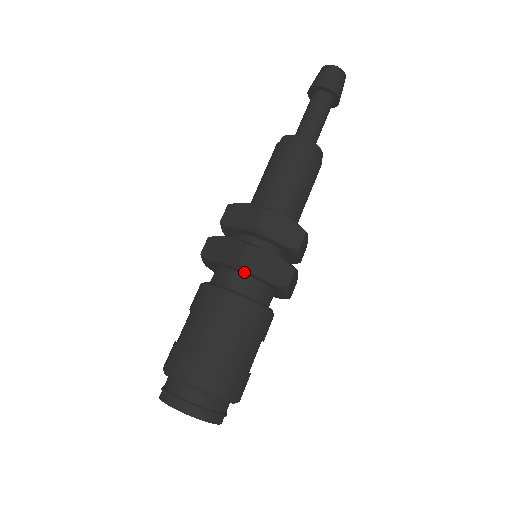
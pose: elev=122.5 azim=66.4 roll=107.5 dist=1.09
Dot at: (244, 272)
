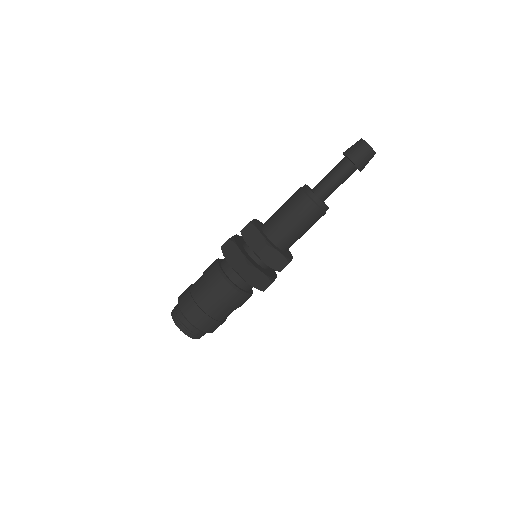
Dot at: occluded
